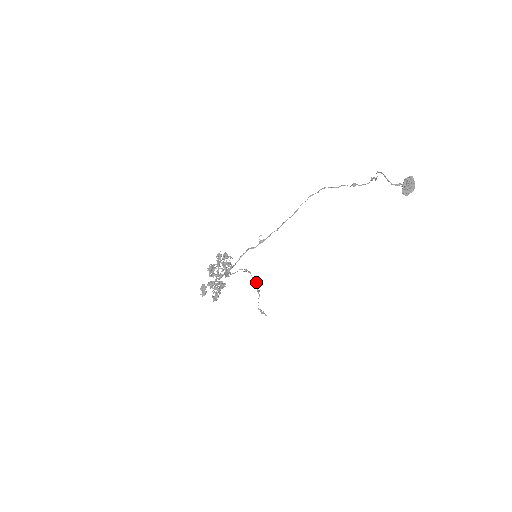
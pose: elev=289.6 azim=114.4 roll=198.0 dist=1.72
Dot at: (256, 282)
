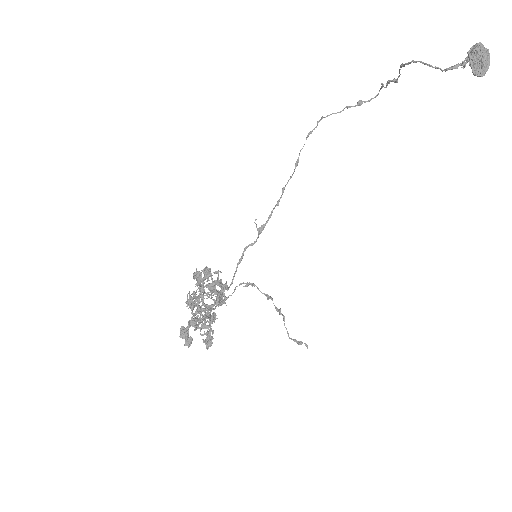
Dot at: (270, 297)
